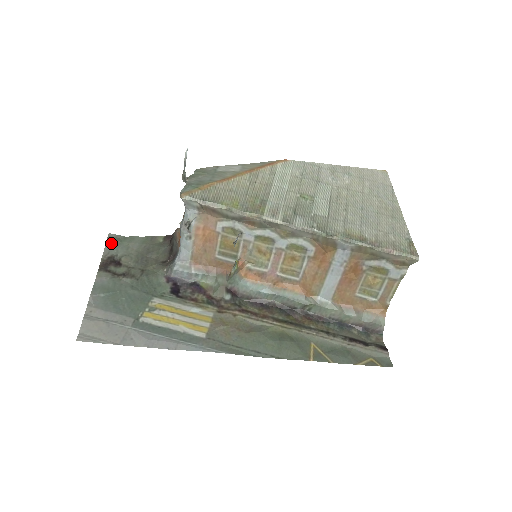
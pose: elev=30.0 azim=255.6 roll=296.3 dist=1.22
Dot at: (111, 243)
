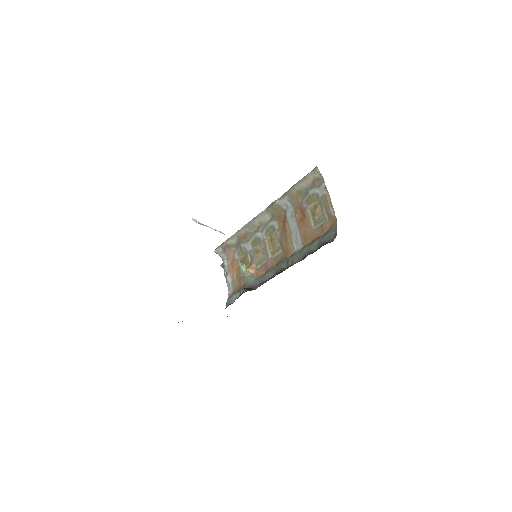
Dot at: occluded
